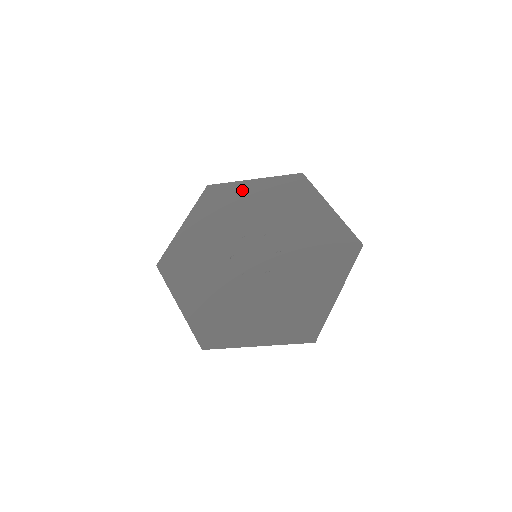
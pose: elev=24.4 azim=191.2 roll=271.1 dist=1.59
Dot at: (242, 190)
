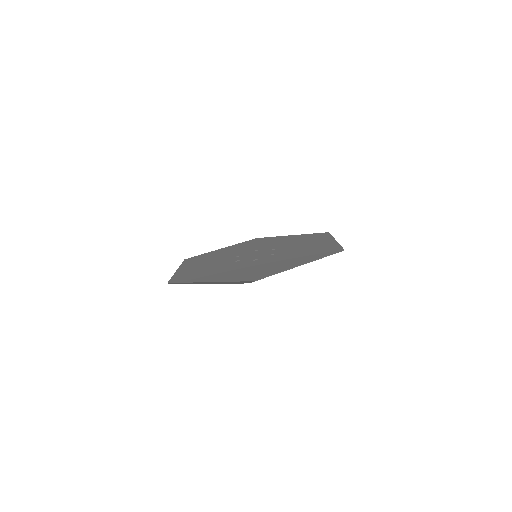
Dot at: (217, 252)
